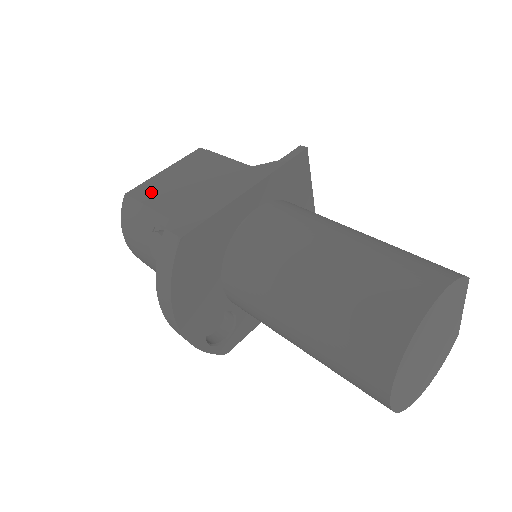
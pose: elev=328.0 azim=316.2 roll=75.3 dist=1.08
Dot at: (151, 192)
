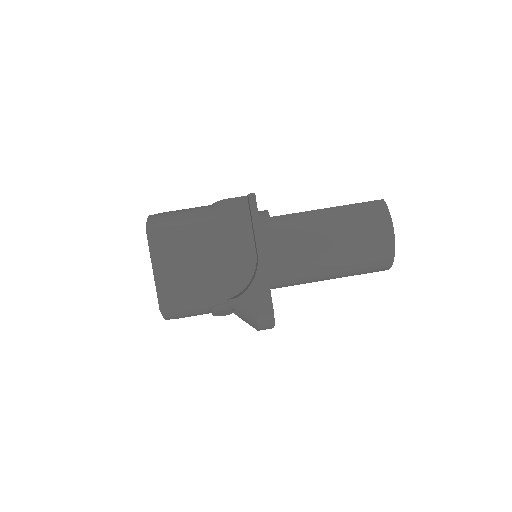
Dot at: (178, 294)
